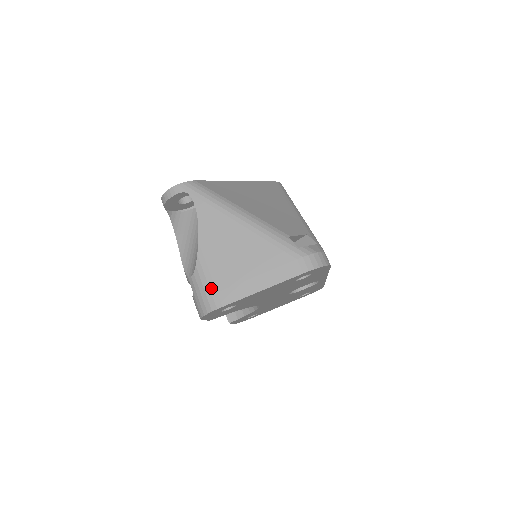
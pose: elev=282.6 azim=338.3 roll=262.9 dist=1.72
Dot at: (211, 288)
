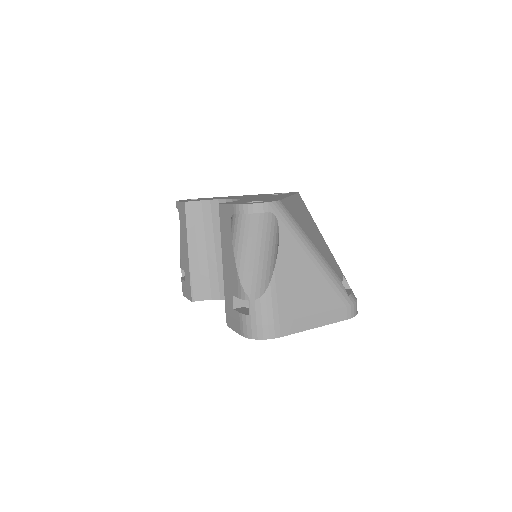
Dot at: (275, 318)
